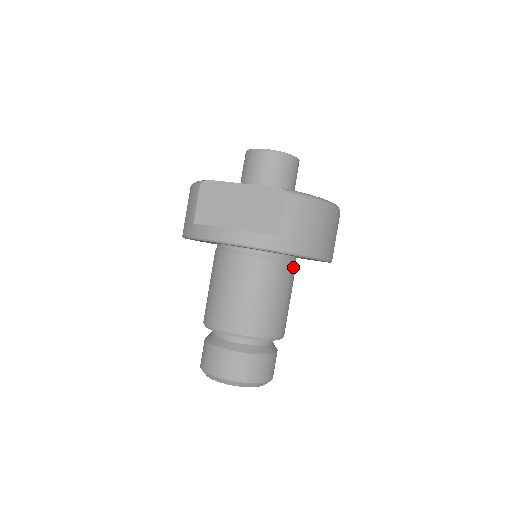
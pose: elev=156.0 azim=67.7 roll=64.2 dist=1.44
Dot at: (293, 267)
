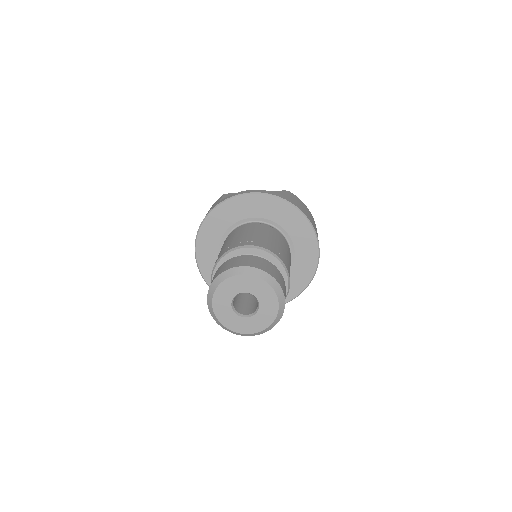
Dot at: (290, 254)
